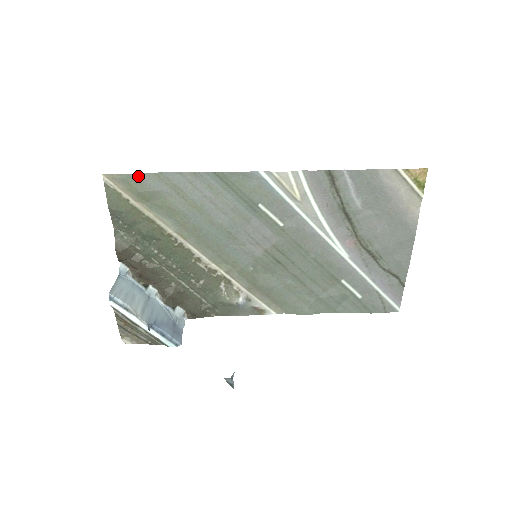
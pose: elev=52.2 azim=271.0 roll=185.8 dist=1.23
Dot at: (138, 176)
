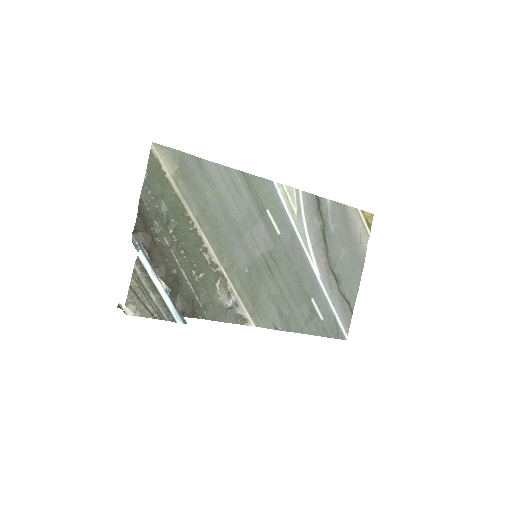
Dot at: (183, 154)
